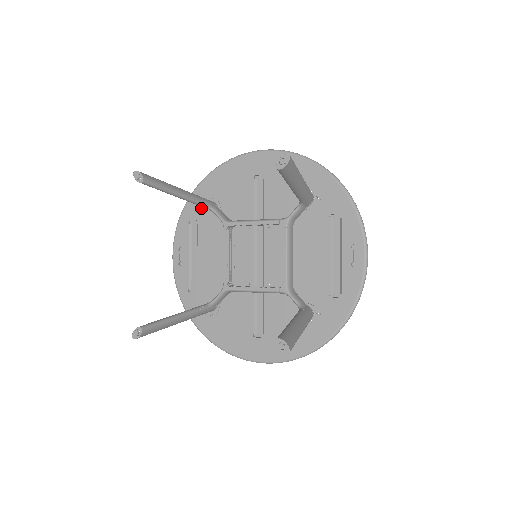
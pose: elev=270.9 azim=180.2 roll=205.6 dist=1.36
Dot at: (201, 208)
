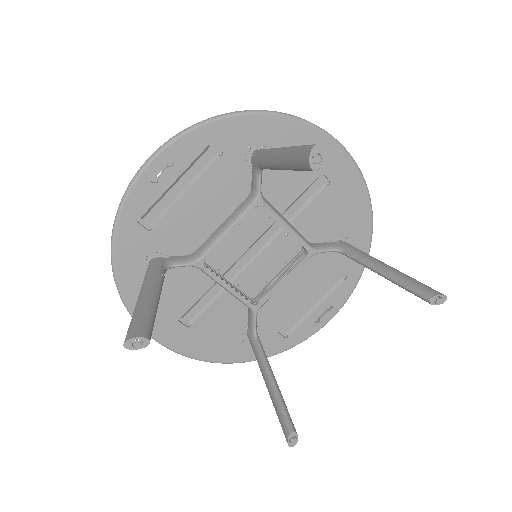
Dot at: (240, 143)
